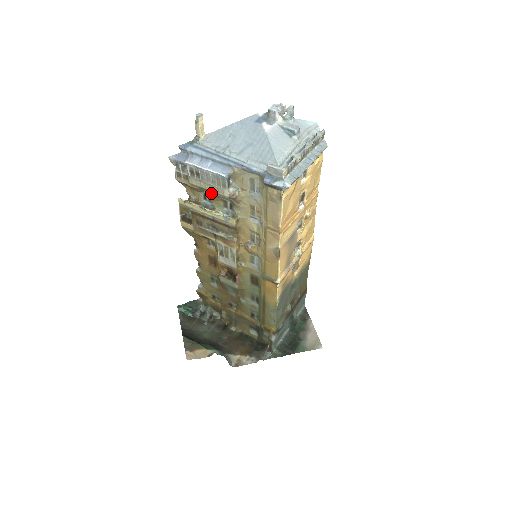
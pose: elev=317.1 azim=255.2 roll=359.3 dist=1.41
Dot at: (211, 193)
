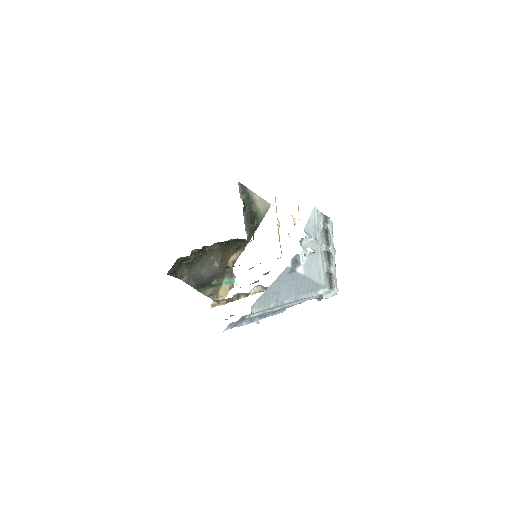
Dot at: occluded
